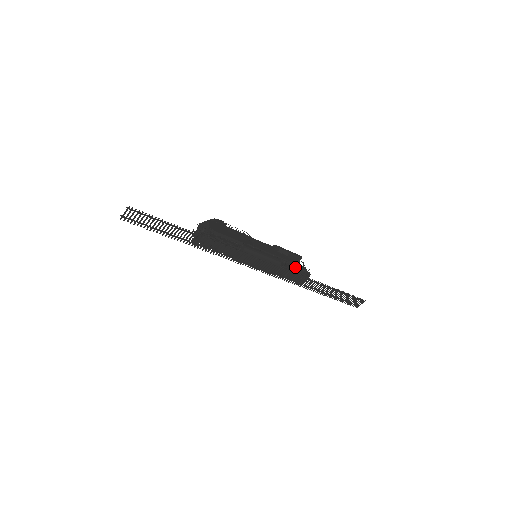
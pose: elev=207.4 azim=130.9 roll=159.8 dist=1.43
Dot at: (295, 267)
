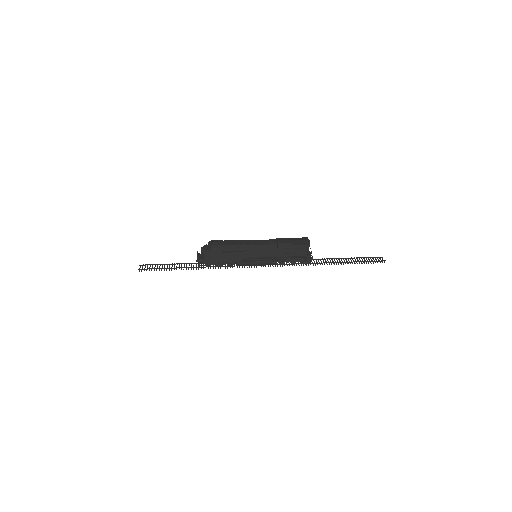
Dot at: (295, 259)
